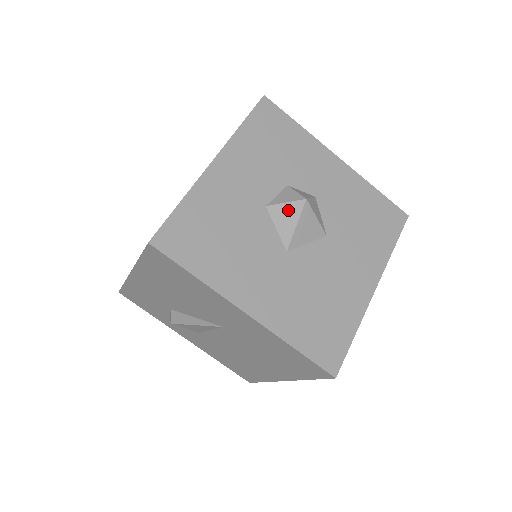
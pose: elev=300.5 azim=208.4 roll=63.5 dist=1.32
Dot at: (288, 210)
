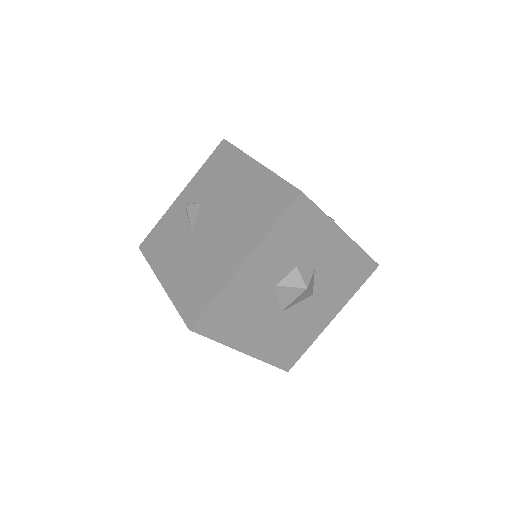
Dot at: (291, 292)
